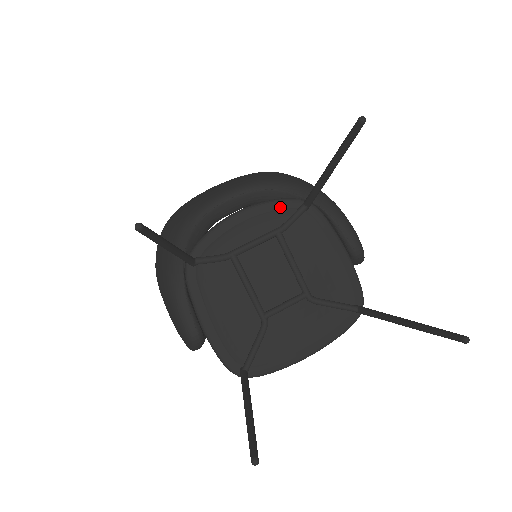
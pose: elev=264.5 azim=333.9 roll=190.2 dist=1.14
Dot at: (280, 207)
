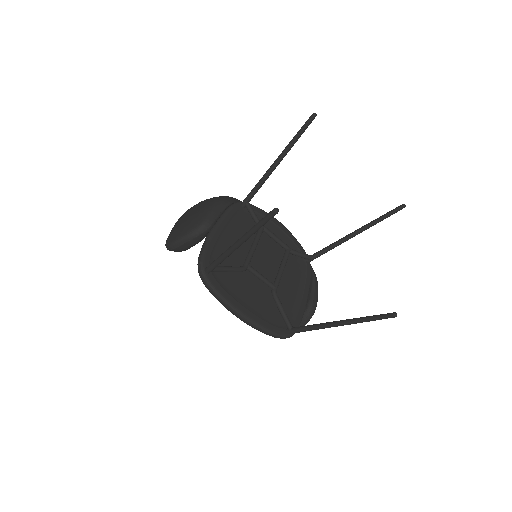
Dot at: (298, 245)
